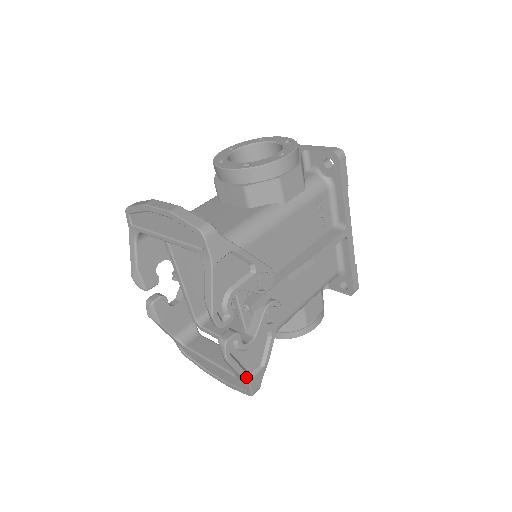
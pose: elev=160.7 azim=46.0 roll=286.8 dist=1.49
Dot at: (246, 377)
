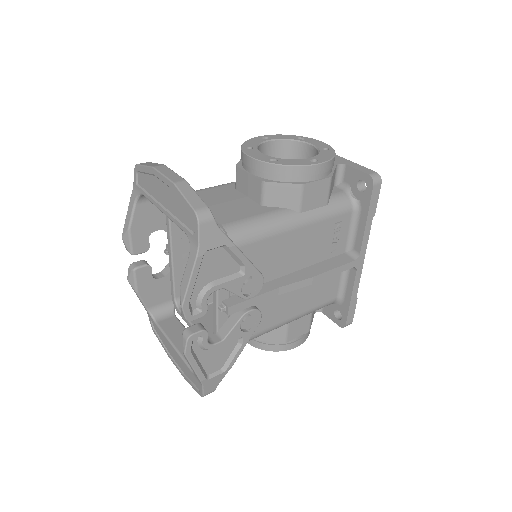
Dot at: (201, 377)
